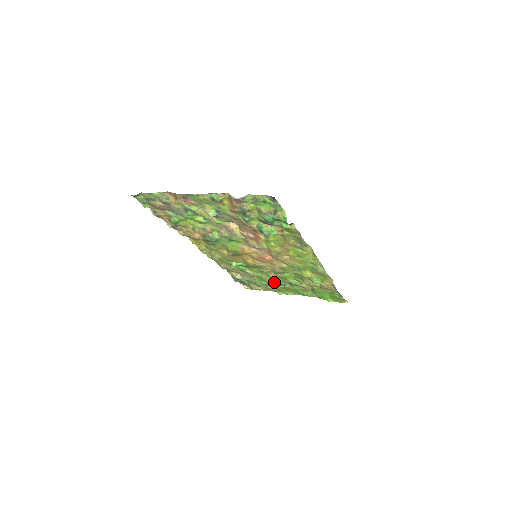
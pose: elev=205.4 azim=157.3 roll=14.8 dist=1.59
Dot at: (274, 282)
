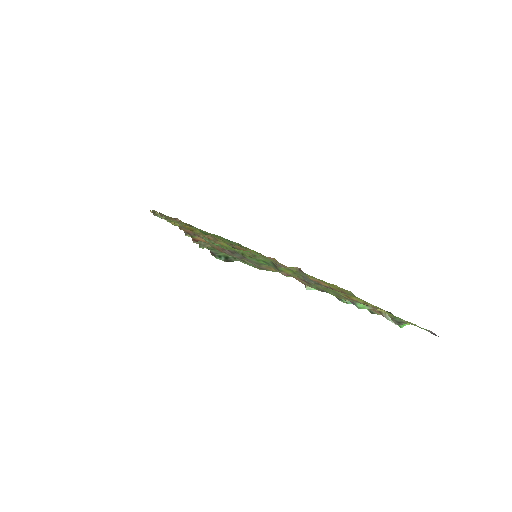
Dot at: occluded
